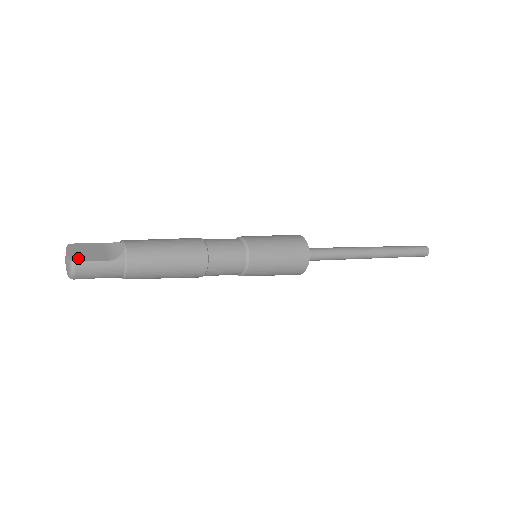
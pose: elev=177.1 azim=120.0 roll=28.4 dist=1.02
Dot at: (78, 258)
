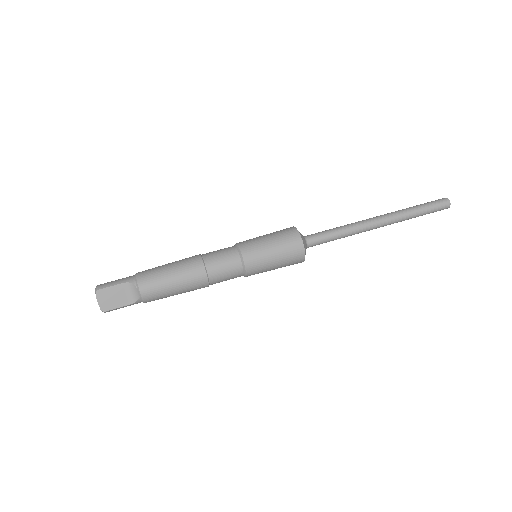
Dot at: (106, 307)
